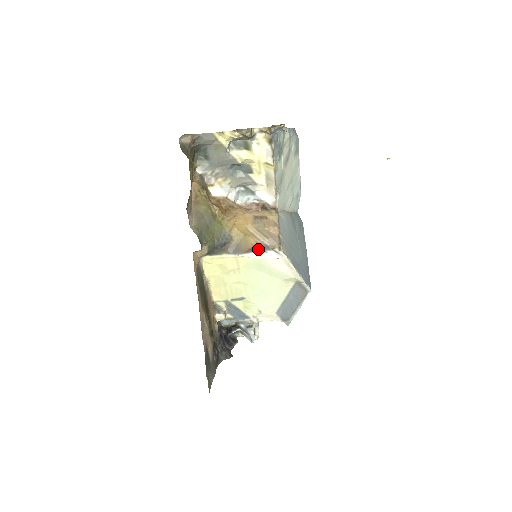
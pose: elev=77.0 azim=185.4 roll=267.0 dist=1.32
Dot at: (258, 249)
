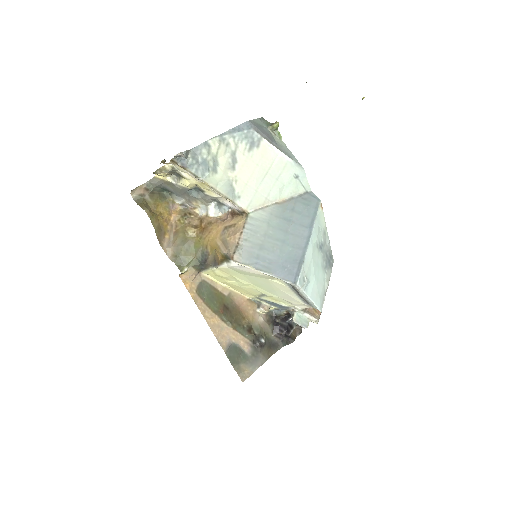
Dot at: (225, 260)
